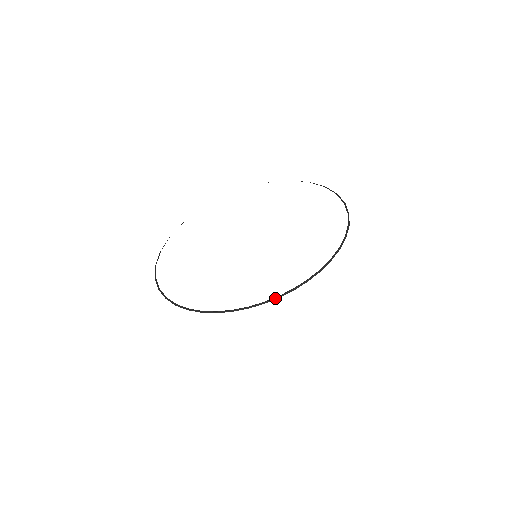
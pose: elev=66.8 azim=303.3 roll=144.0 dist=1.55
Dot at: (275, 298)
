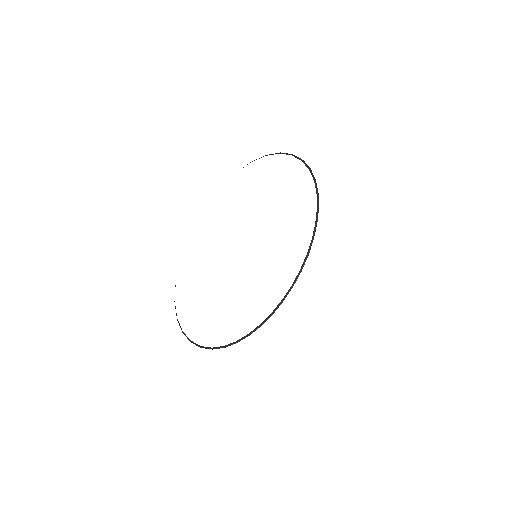
Dot at: (258, 326)
